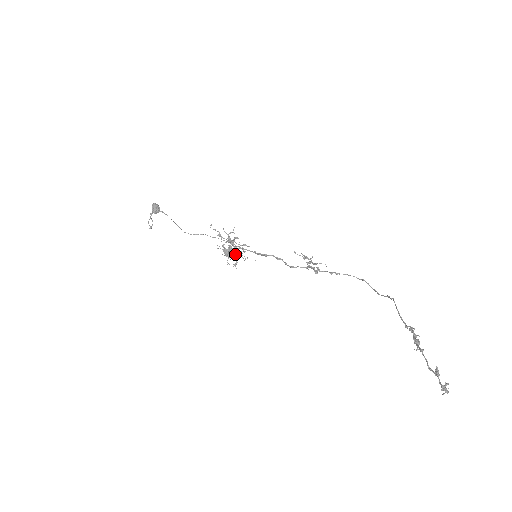
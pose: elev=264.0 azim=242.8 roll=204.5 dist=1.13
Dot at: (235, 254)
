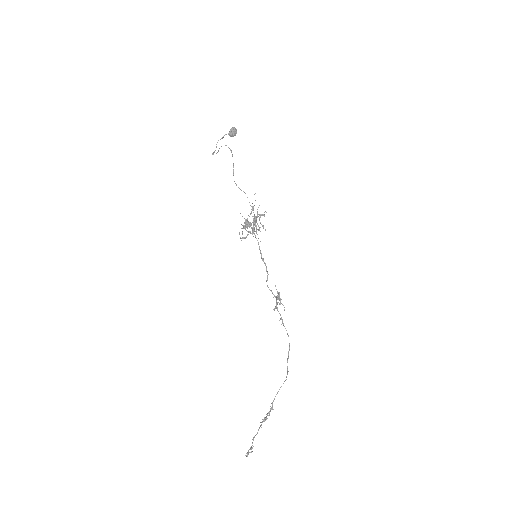
Dot at: (249, 232)
